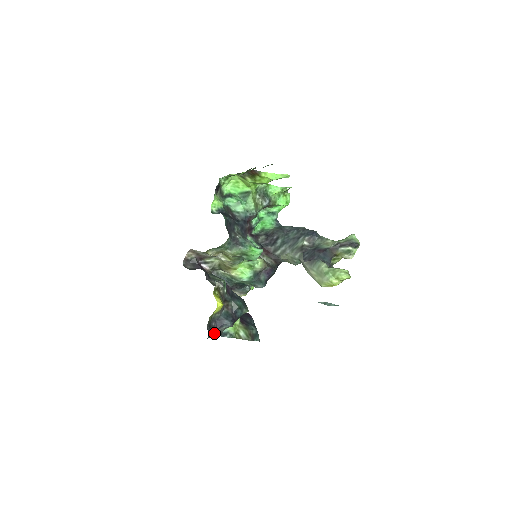
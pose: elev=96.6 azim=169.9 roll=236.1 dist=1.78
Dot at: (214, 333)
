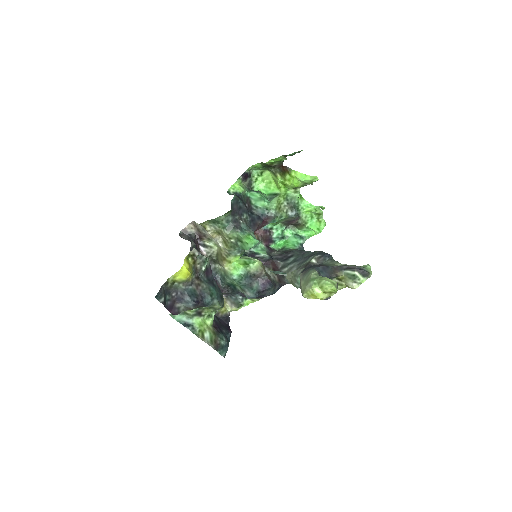
Dot at: (169, 303)
